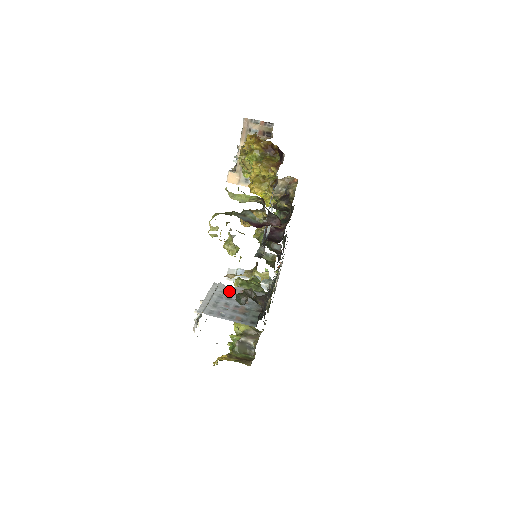
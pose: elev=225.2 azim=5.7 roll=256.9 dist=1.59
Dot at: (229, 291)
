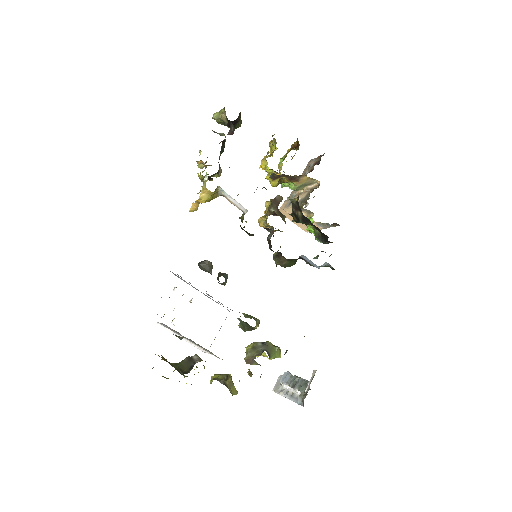
Dot at: occluded
